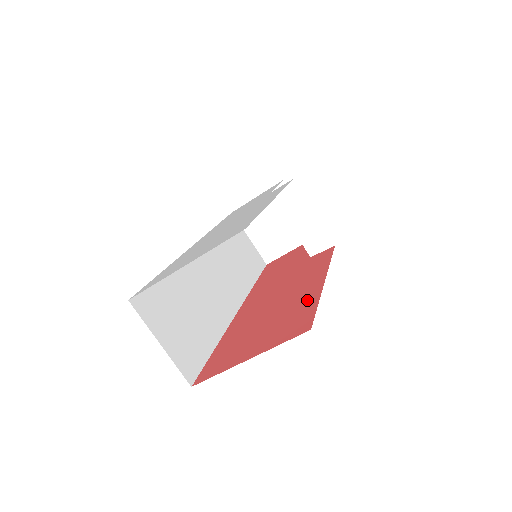
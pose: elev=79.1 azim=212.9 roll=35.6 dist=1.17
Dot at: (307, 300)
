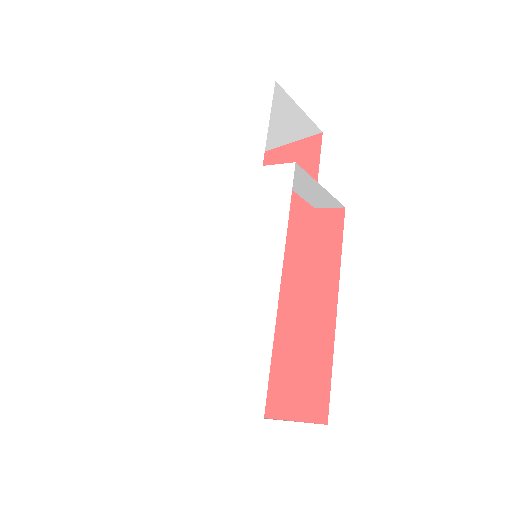
Dot at: (319, 346)
